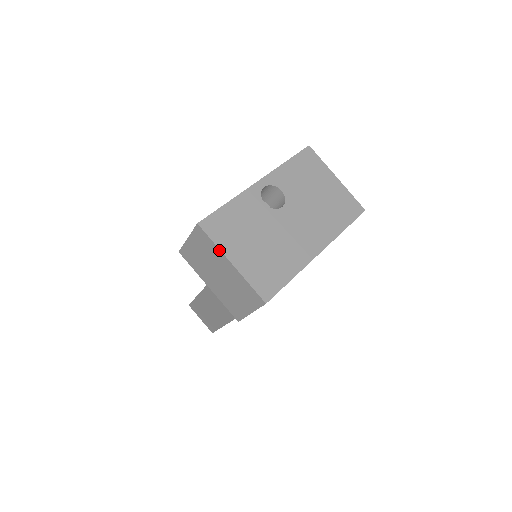
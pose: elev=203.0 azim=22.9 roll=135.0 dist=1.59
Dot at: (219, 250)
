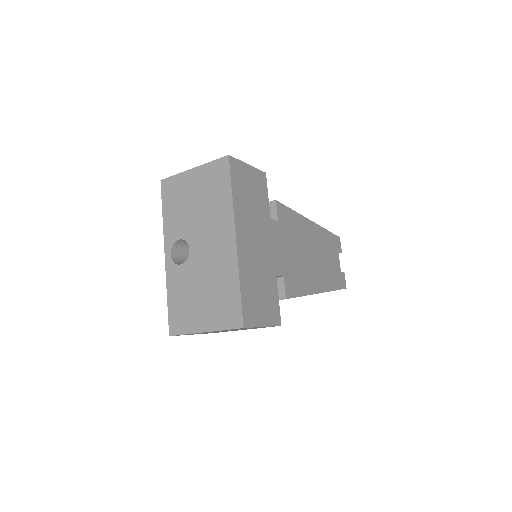
Dot at: occluded
